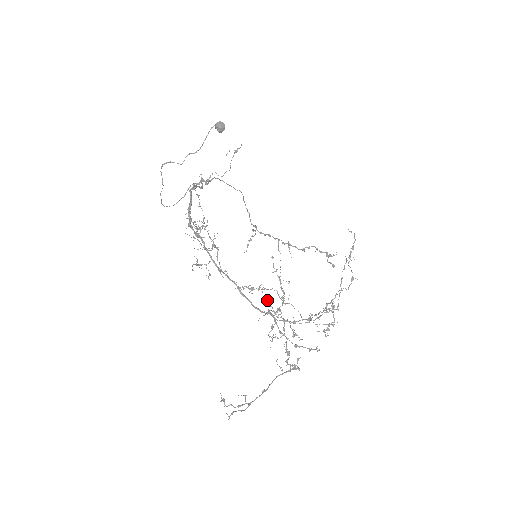
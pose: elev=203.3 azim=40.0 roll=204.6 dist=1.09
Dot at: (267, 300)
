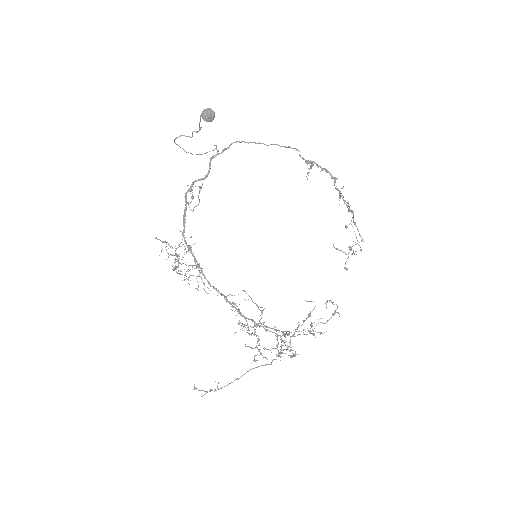
Dot at: (238, 324)
